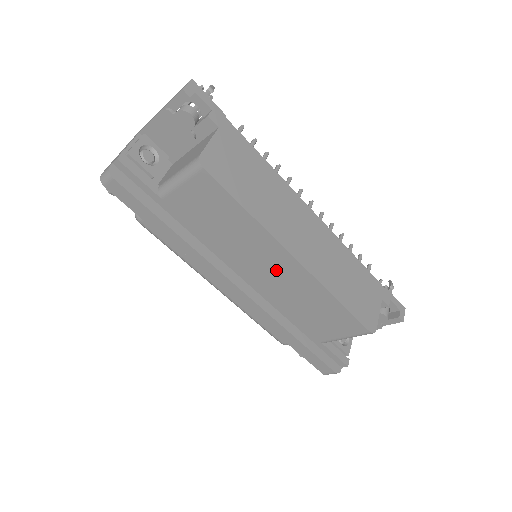
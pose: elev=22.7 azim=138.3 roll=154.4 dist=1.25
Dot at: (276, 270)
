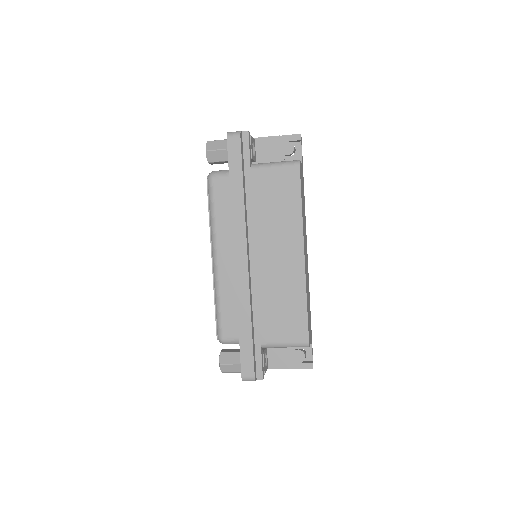
Dot at: (283, 258)
